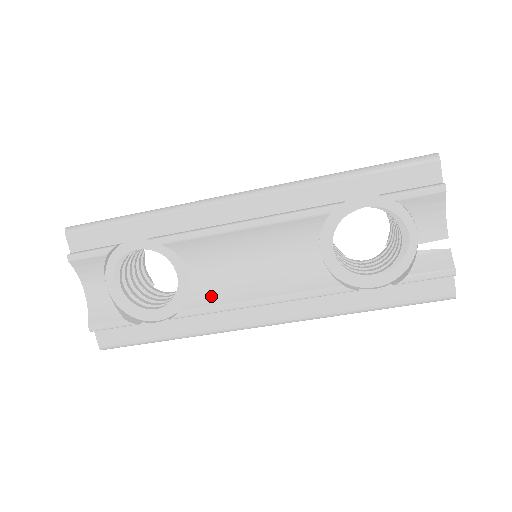
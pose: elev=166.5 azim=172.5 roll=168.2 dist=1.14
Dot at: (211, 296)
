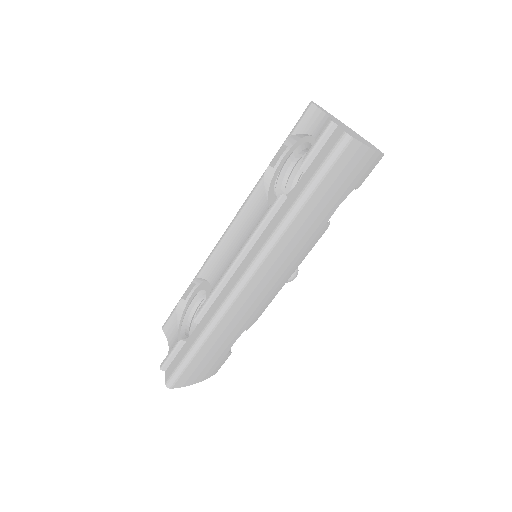
Dot at: occluded
